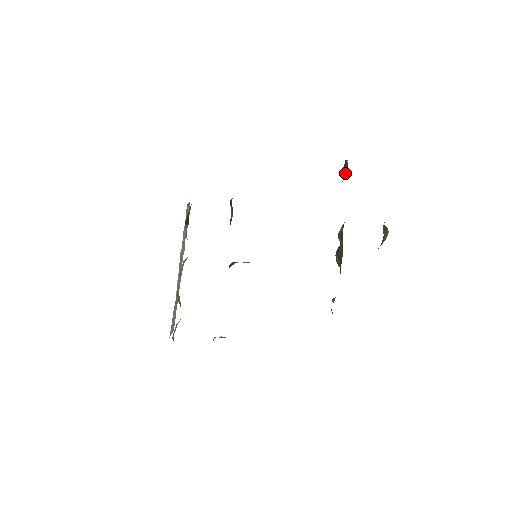
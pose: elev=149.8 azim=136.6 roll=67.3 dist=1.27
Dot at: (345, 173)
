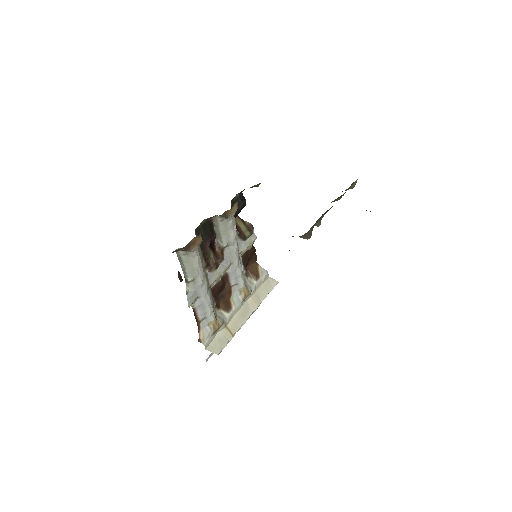
Dot at: occluded
